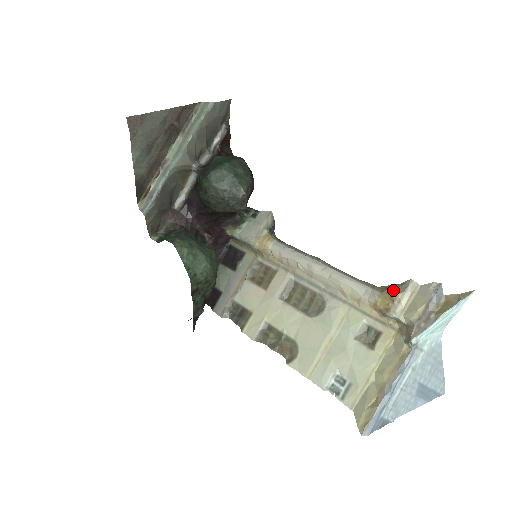
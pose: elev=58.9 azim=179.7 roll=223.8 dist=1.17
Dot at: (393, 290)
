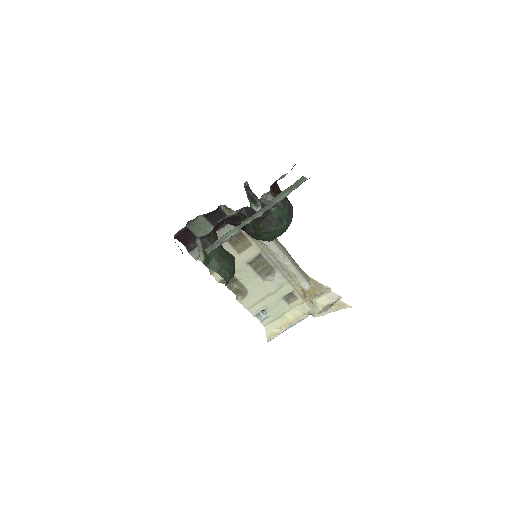
Dot at: (318, 289)
